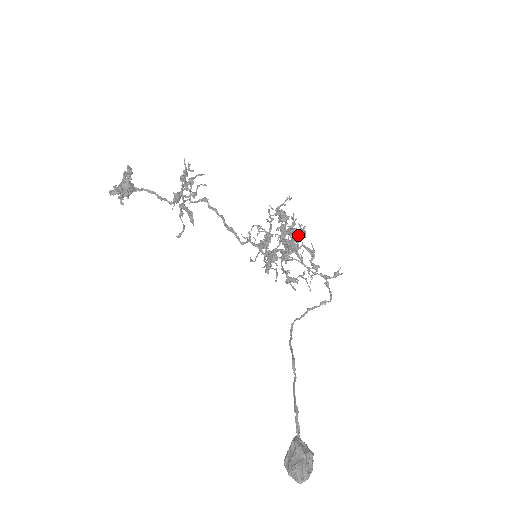
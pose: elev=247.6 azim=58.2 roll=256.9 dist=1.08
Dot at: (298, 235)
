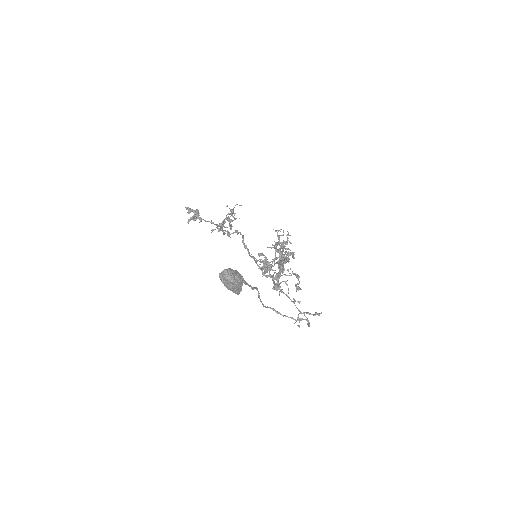
Dot at: (287, 243)
